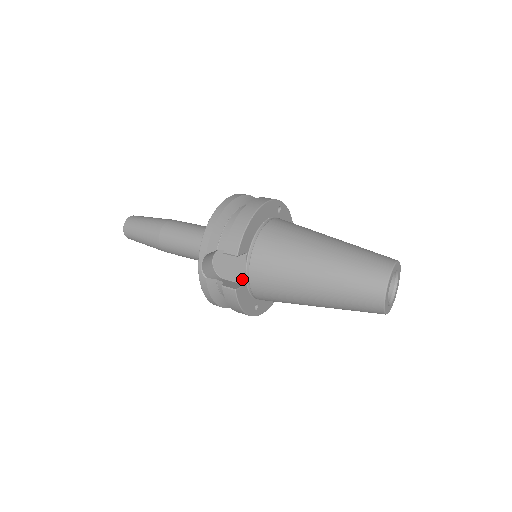
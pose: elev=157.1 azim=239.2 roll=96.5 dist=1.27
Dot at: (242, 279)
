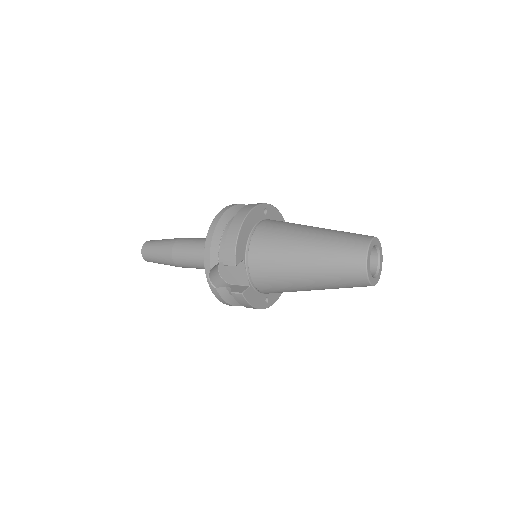
Dot at: (246, 282)
